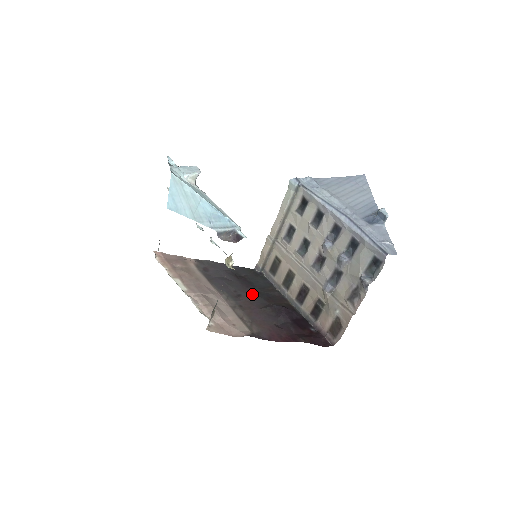
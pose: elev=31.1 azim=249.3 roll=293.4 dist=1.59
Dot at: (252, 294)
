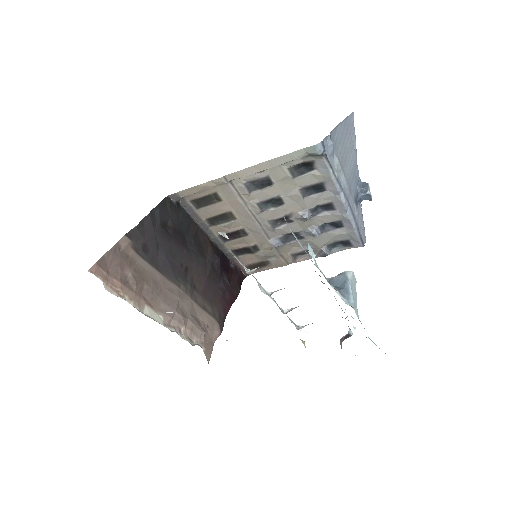
Dot at: (191, 255)
